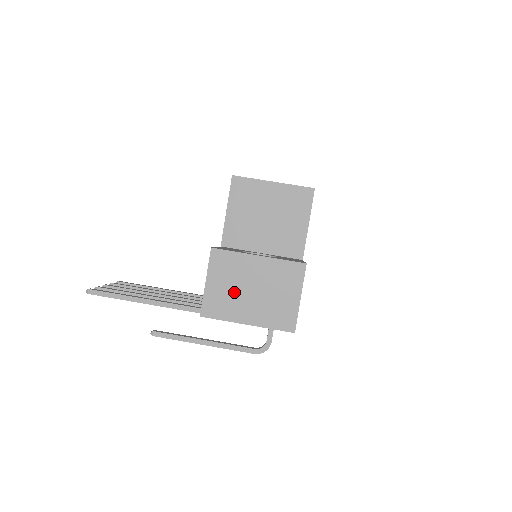
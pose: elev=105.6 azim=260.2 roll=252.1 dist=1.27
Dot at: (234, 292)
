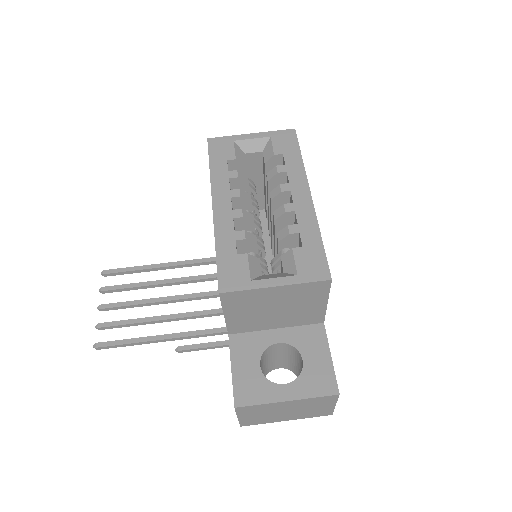
Dot at: (268, 415)
